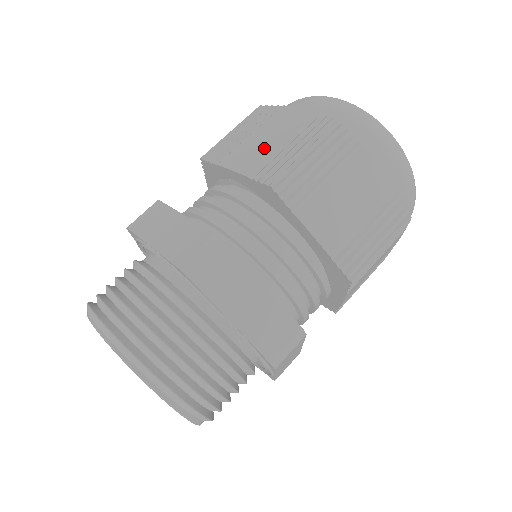
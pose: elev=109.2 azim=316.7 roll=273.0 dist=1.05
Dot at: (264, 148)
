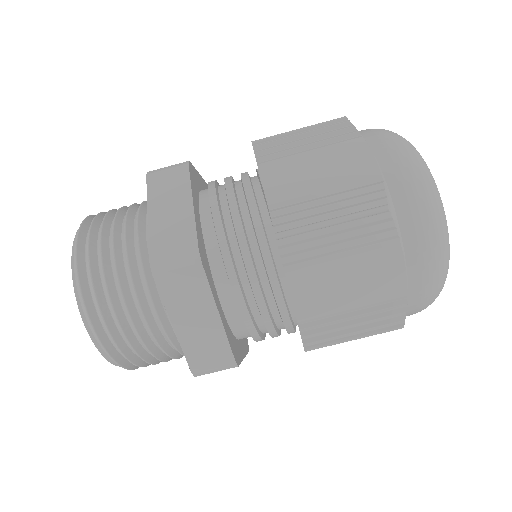
Dot at: (305, 181)
